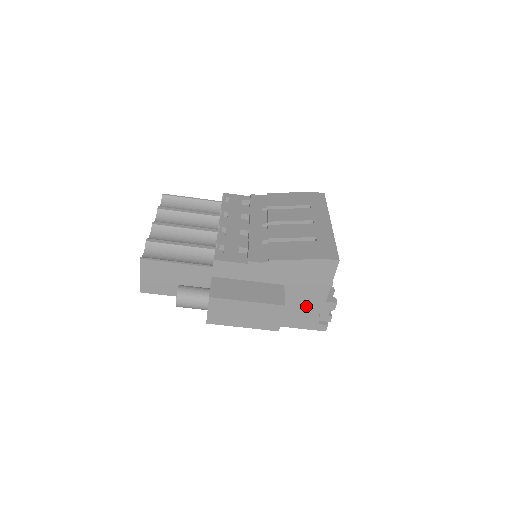
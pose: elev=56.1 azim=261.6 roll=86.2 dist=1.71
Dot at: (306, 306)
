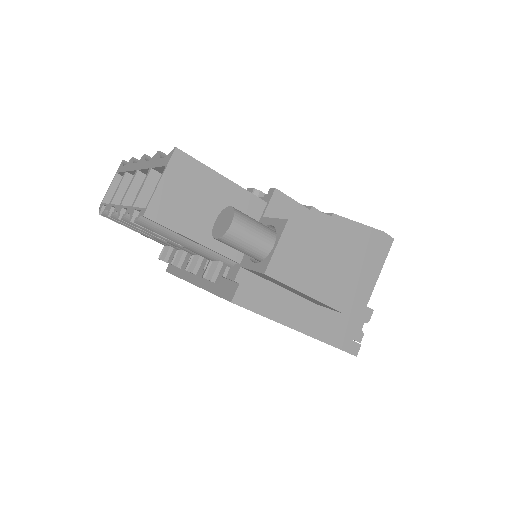
Dot at: occluded
